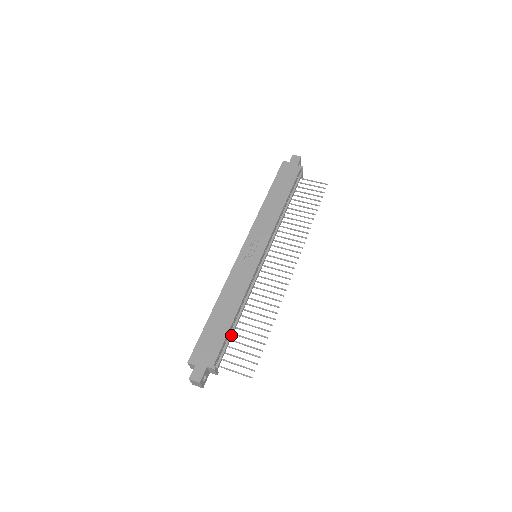
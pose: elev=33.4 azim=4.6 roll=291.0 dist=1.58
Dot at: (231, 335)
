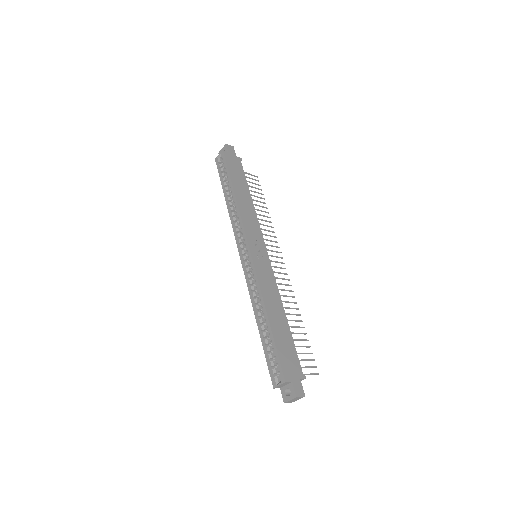
Dot at: occluded
